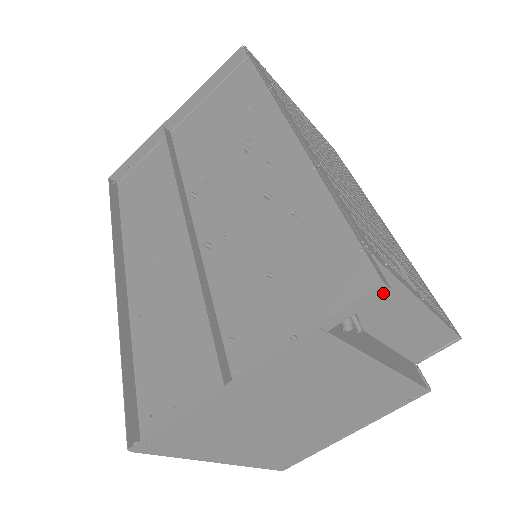
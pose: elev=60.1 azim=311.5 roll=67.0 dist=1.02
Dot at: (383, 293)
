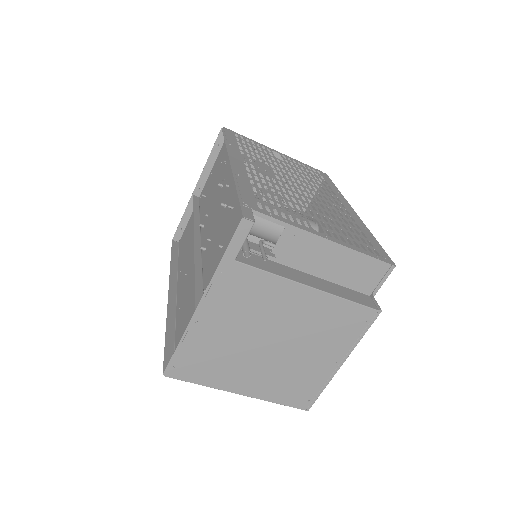
Dot at: (250, 225)
